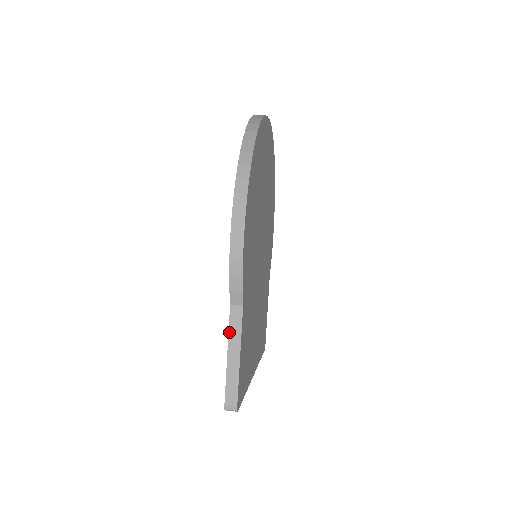
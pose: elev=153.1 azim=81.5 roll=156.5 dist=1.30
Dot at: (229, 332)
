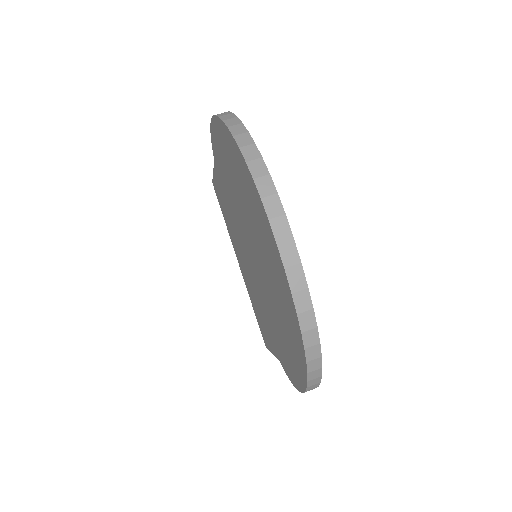
Dot at: occluded
